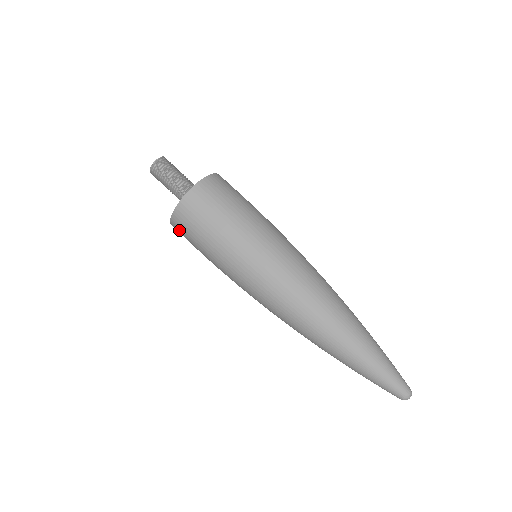
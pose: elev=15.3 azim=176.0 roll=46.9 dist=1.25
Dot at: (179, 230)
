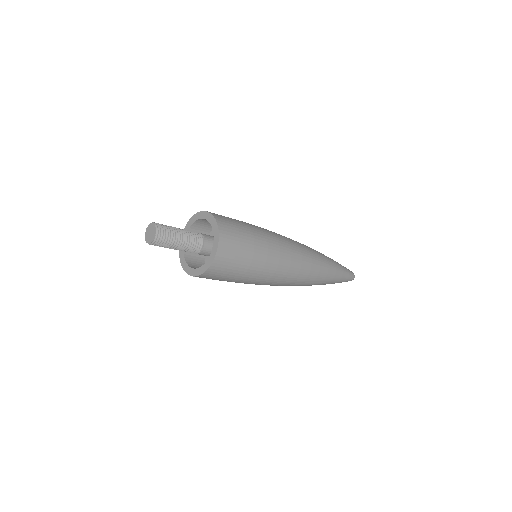
Dot at: occluded
